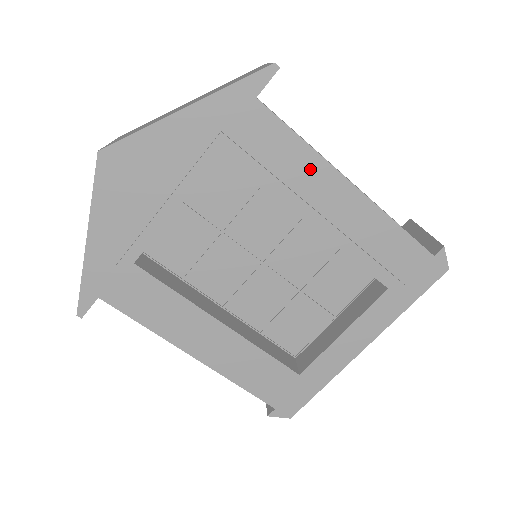
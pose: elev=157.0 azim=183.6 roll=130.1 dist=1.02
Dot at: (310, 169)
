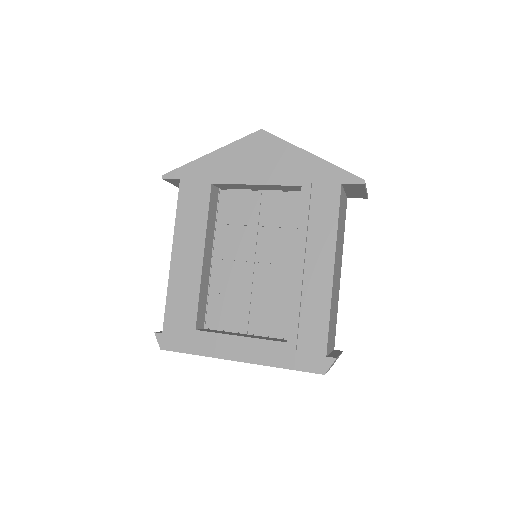
Dot at: (325, 239)
